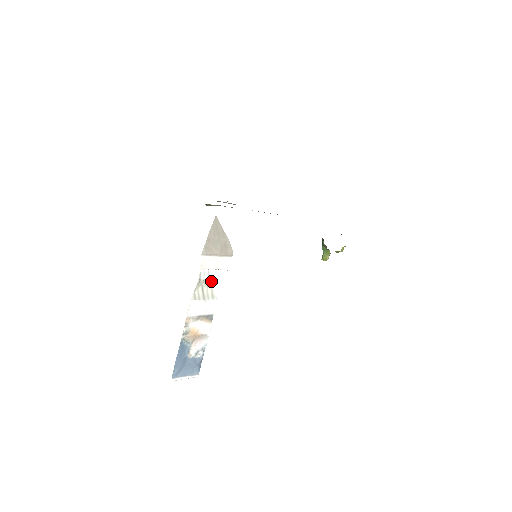
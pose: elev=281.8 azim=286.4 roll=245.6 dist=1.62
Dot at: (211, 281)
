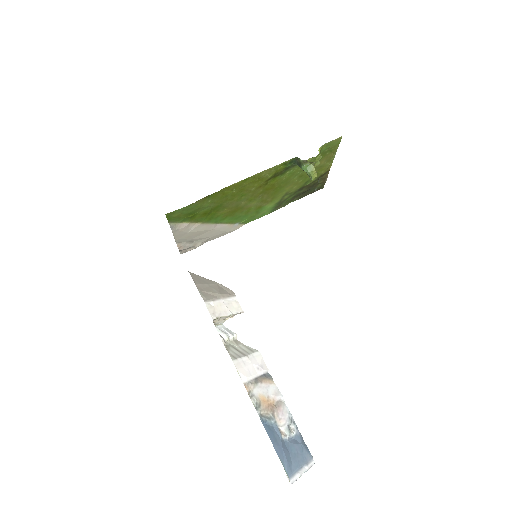
Dot at: (236, 338)
